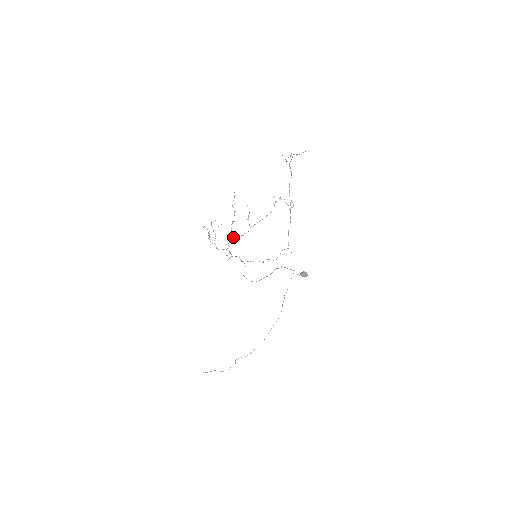
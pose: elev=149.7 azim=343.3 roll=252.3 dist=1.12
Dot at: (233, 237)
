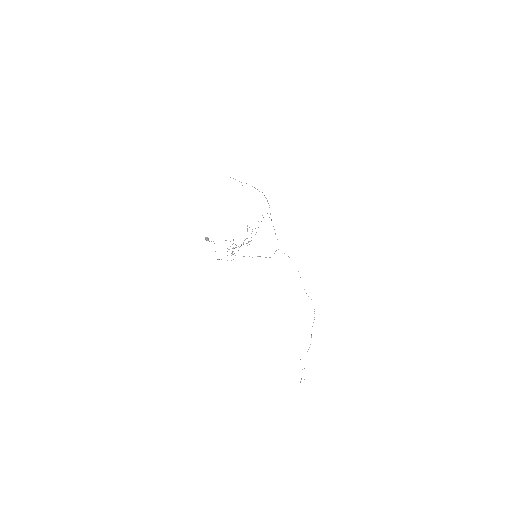
Dot at: (241, 245)
